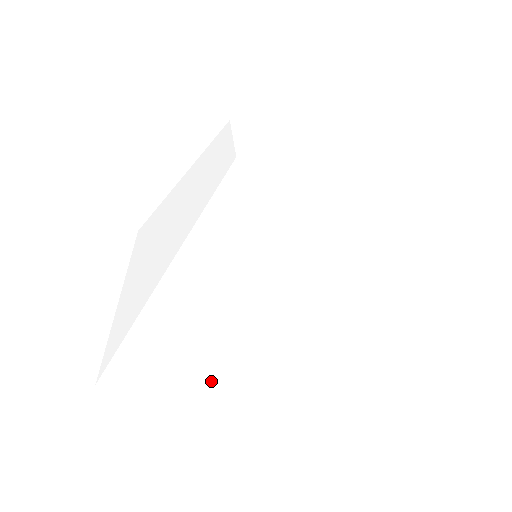
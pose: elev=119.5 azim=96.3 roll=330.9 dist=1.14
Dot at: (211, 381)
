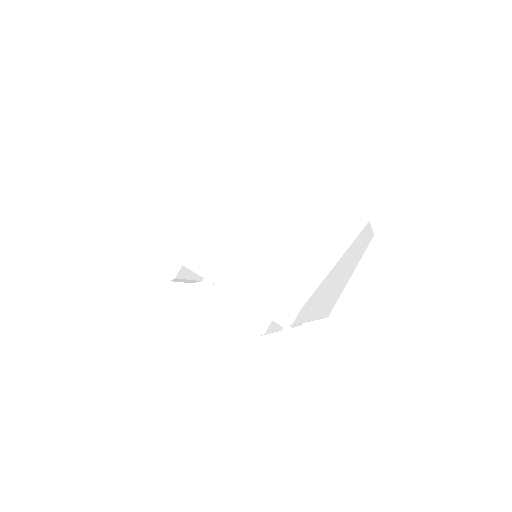
Dot at: (171, 243)
